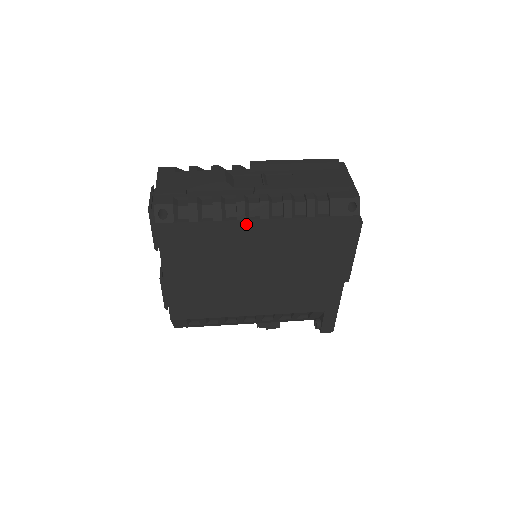
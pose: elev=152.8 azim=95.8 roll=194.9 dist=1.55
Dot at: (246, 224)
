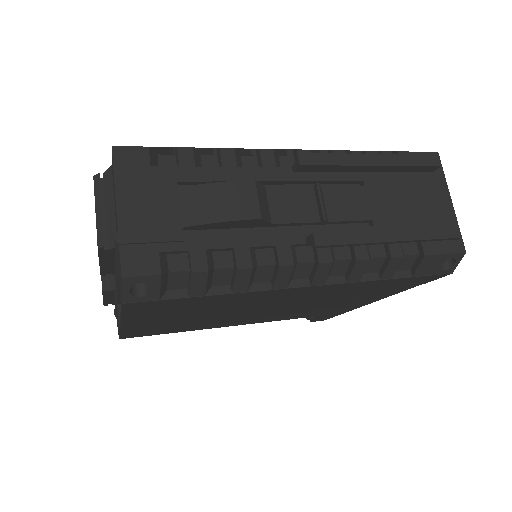
Dot at: (284, 290)
